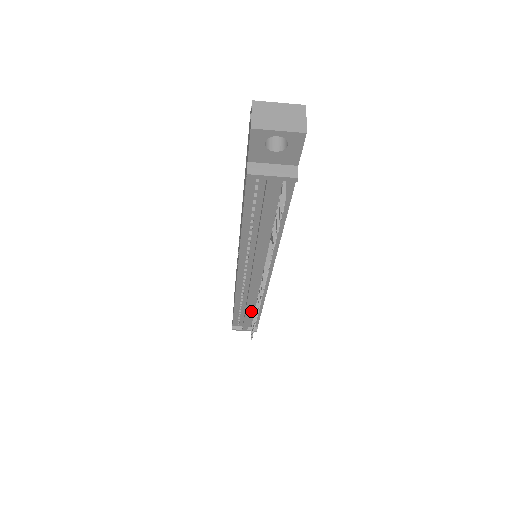
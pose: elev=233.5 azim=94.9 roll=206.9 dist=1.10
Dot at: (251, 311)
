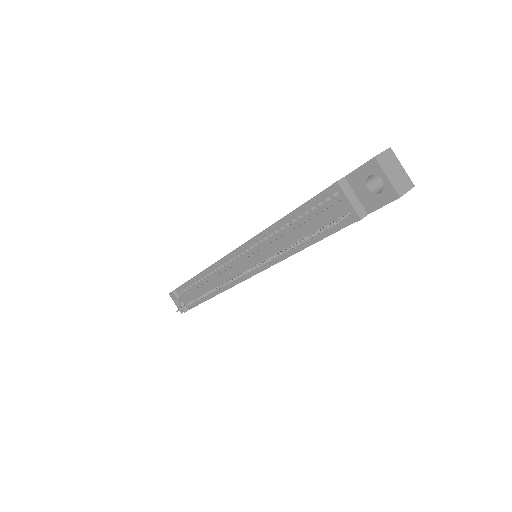
Dot at: (202, 291)
